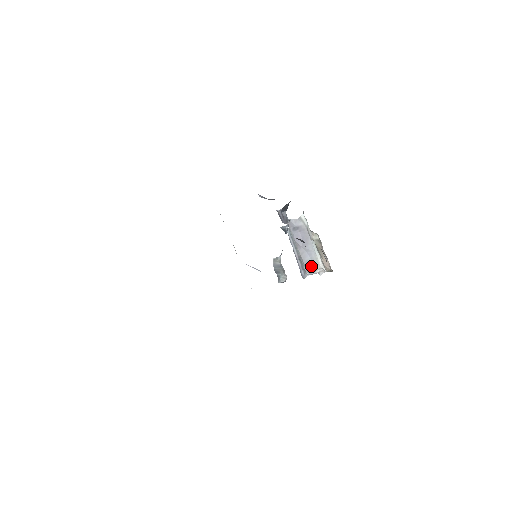
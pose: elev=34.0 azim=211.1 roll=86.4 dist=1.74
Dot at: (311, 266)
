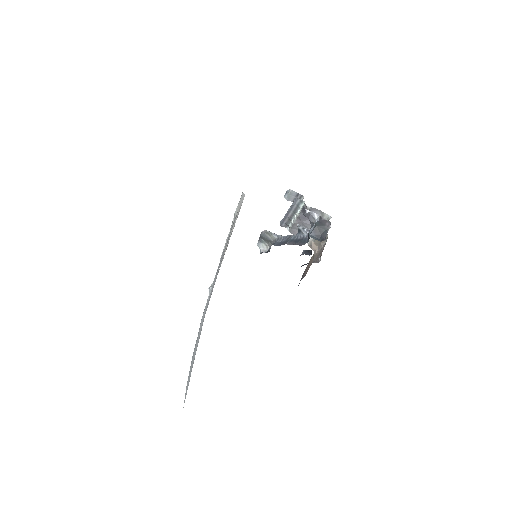
Dot at: (297, 232)
